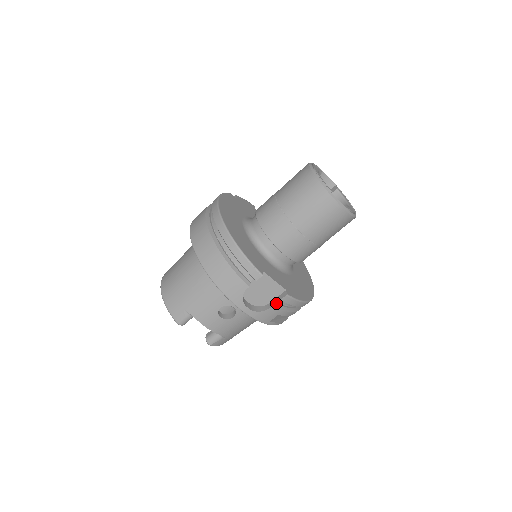
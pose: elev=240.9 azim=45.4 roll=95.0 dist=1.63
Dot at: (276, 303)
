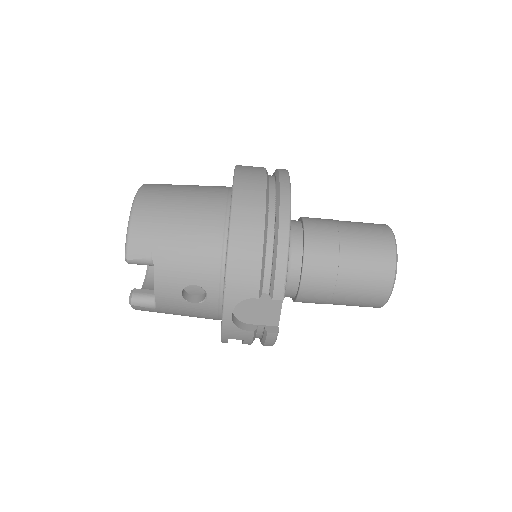
Dot at: (257, 330)
